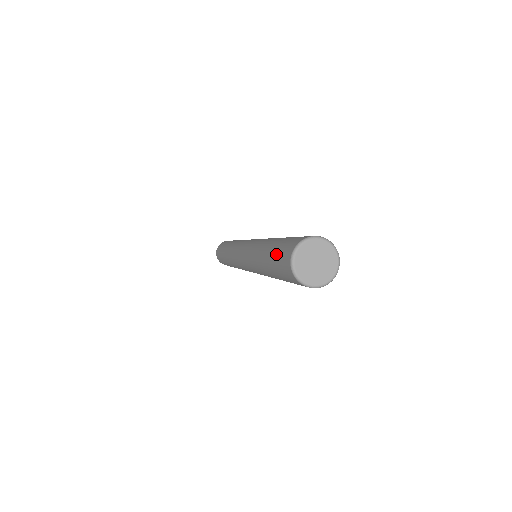
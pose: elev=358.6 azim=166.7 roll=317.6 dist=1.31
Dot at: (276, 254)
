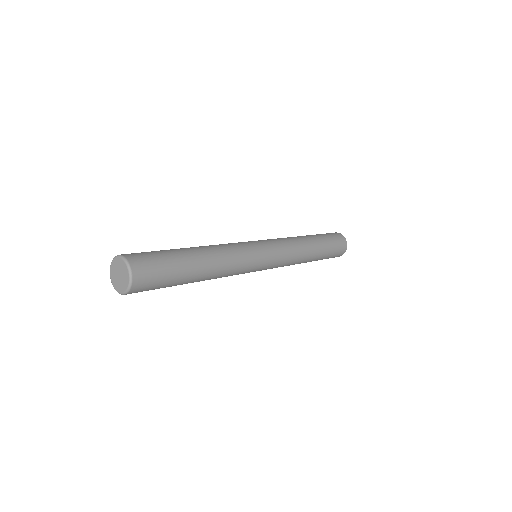
Dot at: occluded
